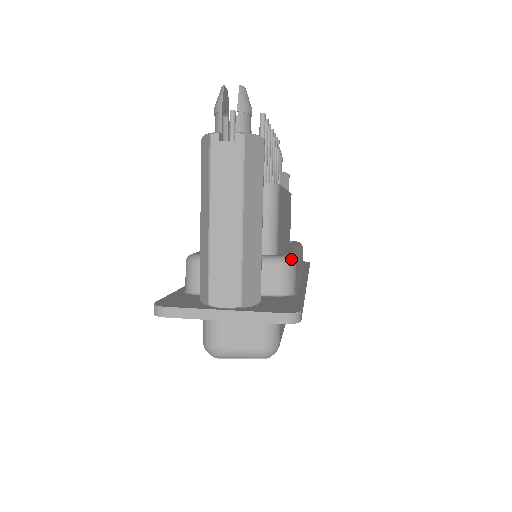
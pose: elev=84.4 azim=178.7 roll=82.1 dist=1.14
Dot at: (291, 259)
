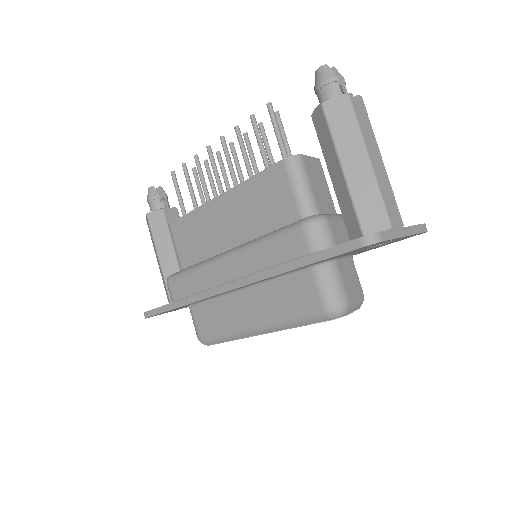
Dot at: occluded
